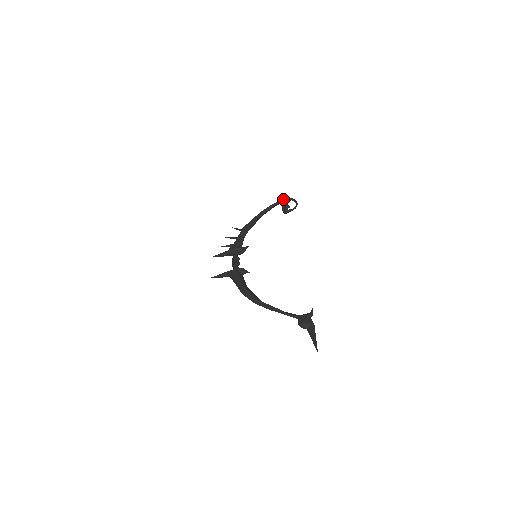
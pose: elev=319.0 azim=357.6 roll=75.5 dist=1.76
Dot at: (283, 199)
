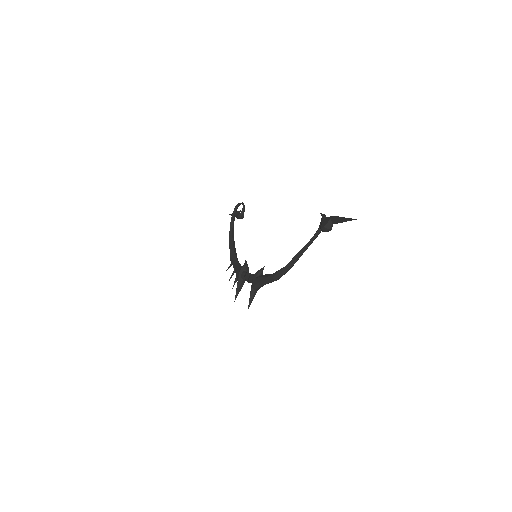
Dot at: (232, 214)
